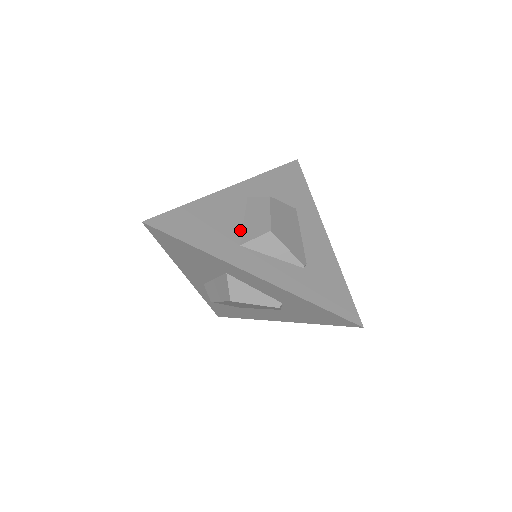
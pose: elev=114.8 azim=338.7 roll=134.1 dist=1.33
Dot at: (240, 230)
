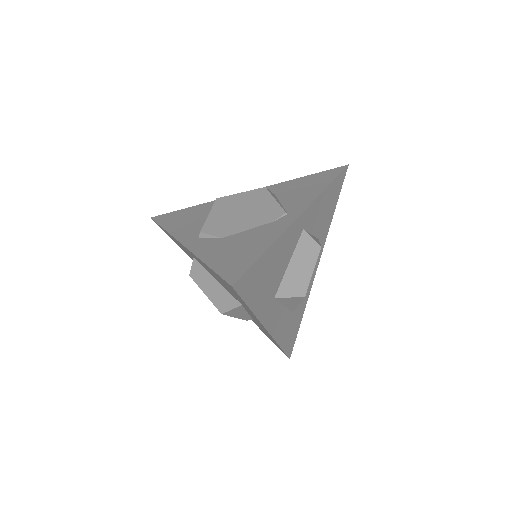
Dot at: (282, 278)
